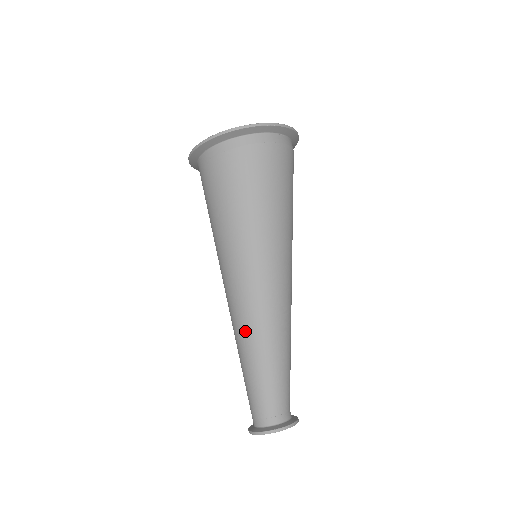
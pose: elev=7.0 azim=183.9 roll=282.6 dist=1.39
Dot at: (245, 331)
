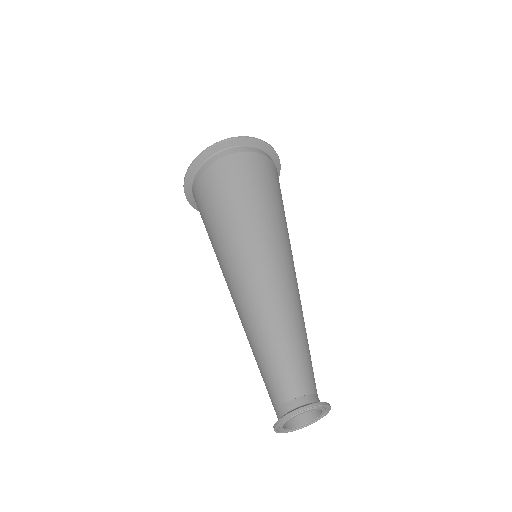
Dot at: (248, 316)
